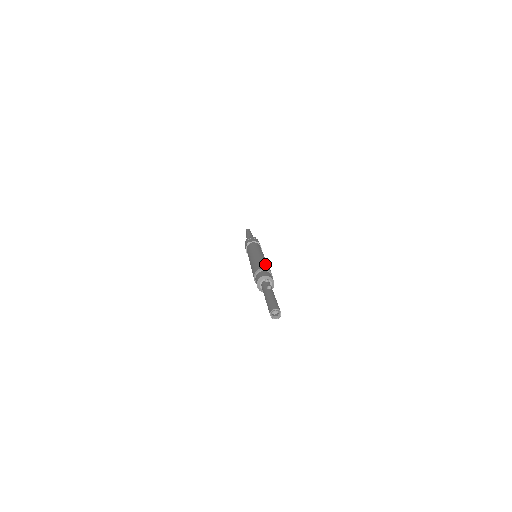
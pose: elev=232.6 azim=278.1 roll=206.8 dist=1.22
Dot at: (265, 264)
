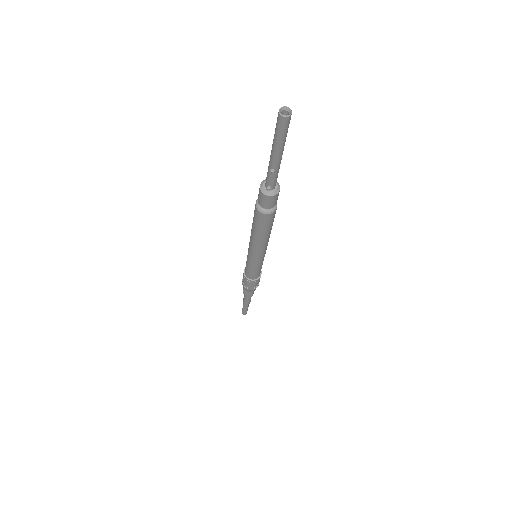
Dot at: occluded
